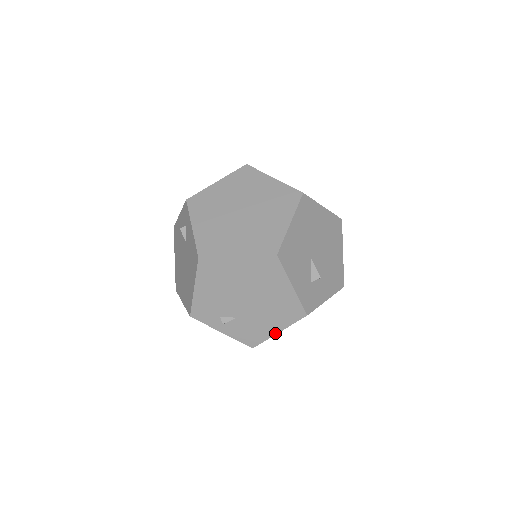
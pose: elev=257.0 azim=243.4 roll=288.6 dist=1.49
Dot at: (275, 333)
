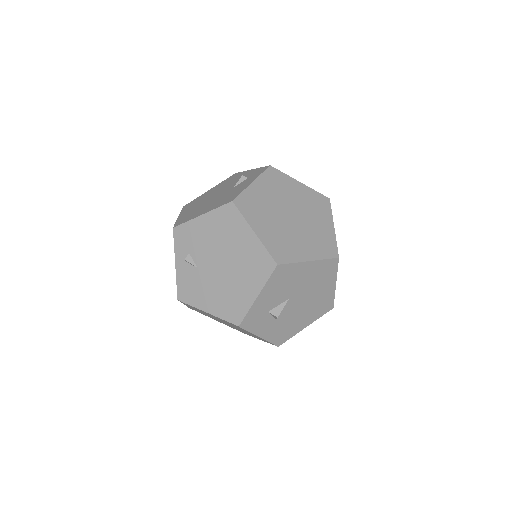
Dot at: (204, 310)
